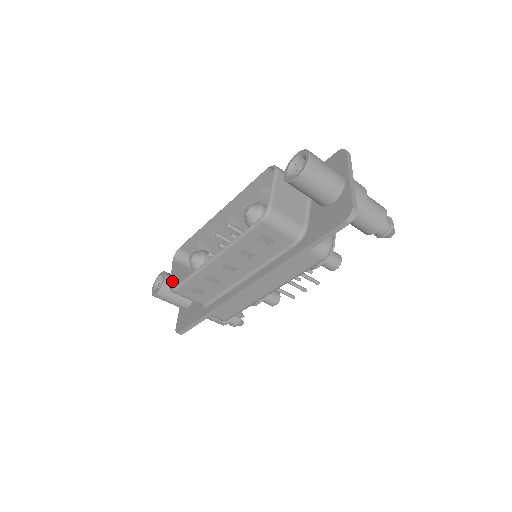
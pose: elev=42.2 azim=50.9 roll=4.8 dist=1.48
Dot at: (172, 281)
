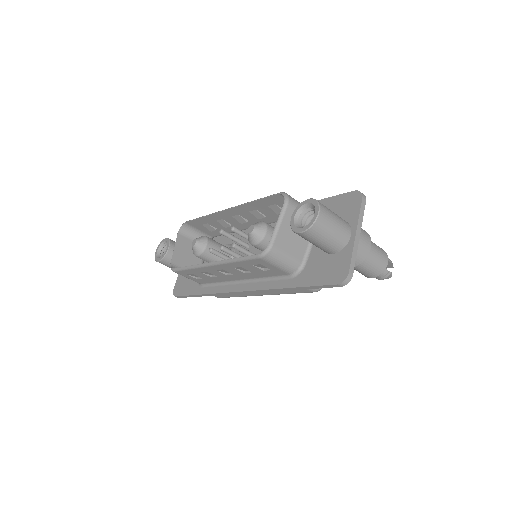
Dot at: (174, 257)
